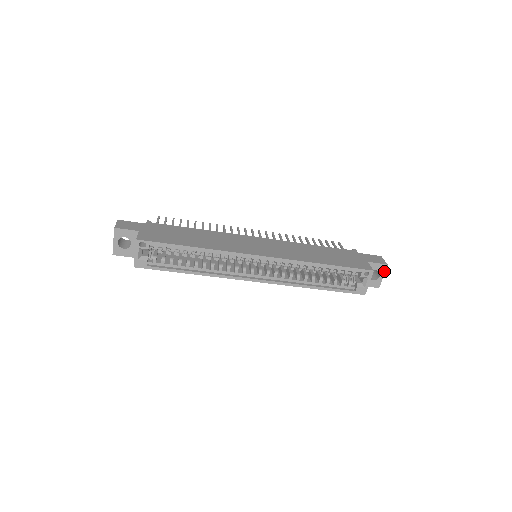
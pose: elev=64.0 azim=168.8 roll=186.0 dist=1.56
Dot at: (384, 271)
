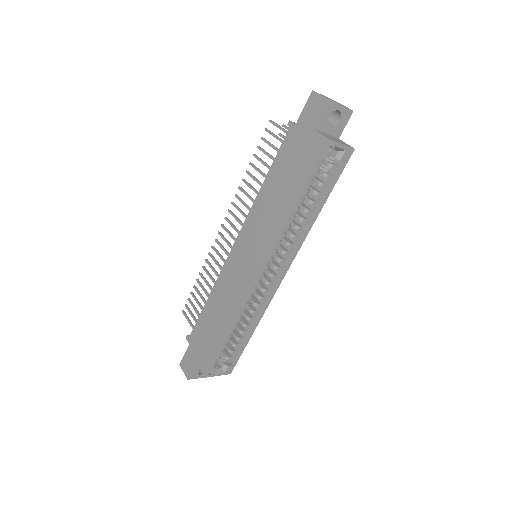
Dot at: (335, 104)
